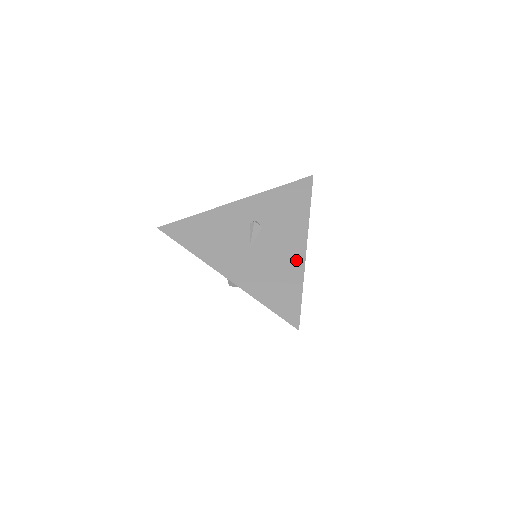
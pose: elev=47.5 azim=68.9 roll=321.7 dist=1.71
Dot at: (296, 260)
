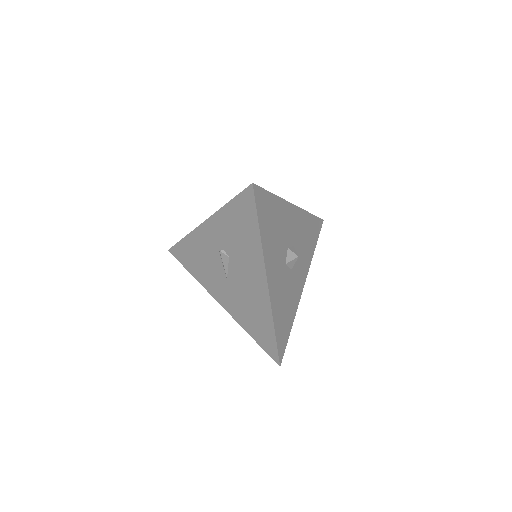
Dot at: (263, 299)
